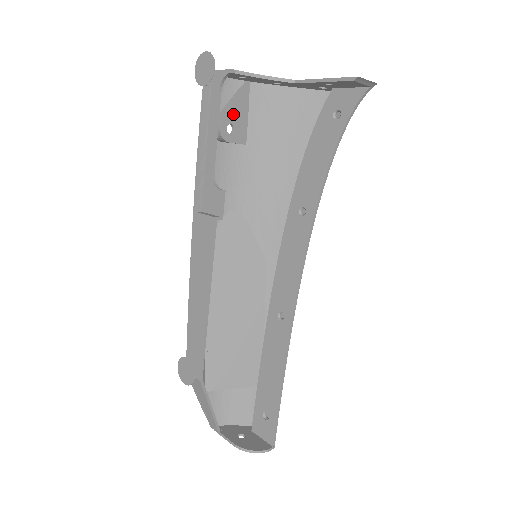
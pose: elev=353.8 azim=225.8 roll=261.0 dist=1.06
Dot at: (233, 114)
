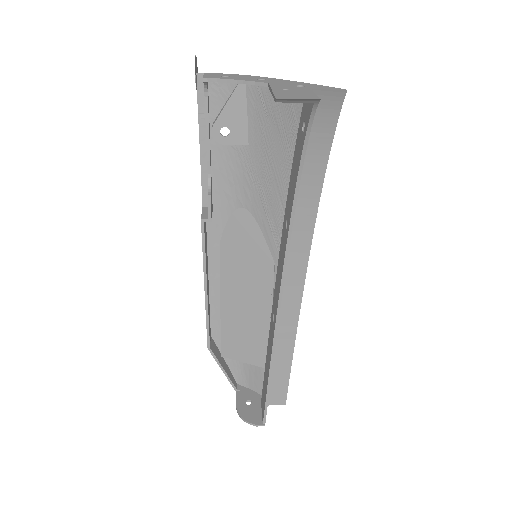
Dot at: (227, 116)
